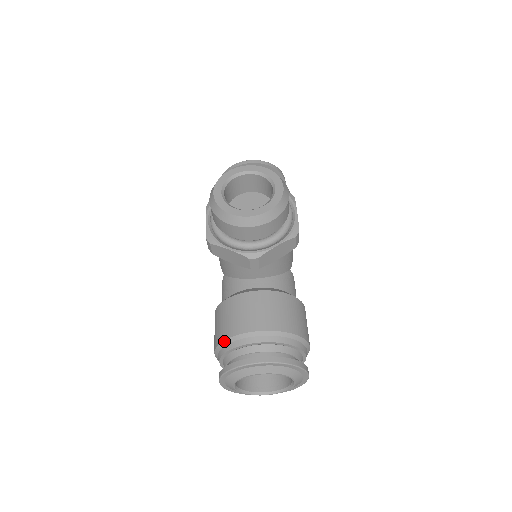
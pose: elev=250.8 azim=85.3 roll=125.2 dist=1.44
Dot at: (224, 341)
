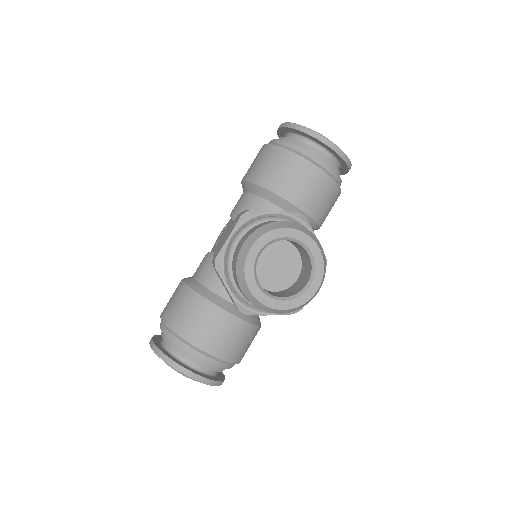
Dot at: (173, 331)
